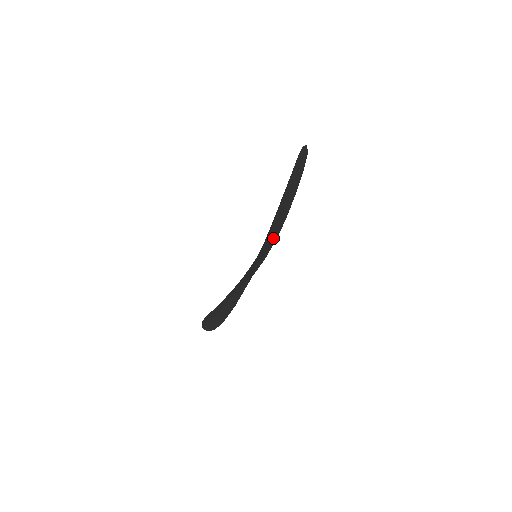
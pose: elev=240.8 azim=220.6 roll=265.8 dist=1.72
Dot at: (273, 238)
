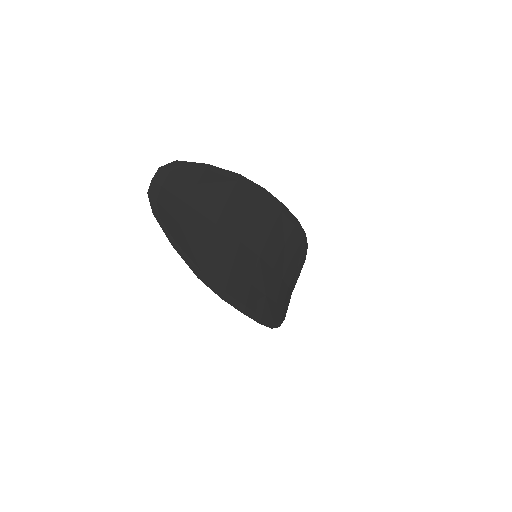
Dot at: (266, 220)
